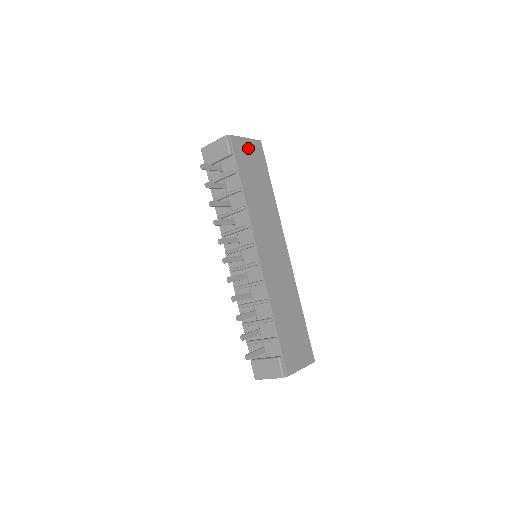
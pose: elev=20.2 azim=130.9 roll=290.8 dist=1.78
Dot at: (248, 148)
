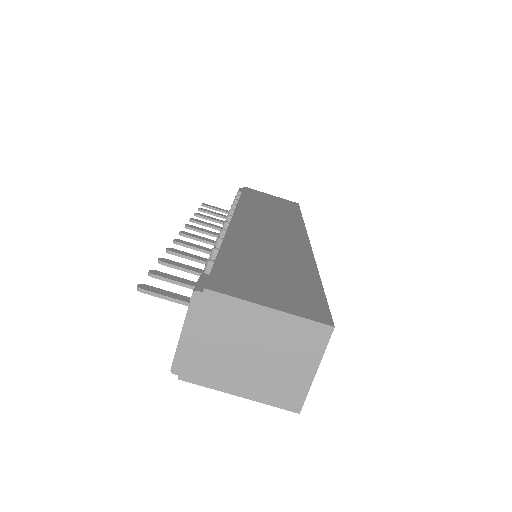
Dot at: (271, 197)
